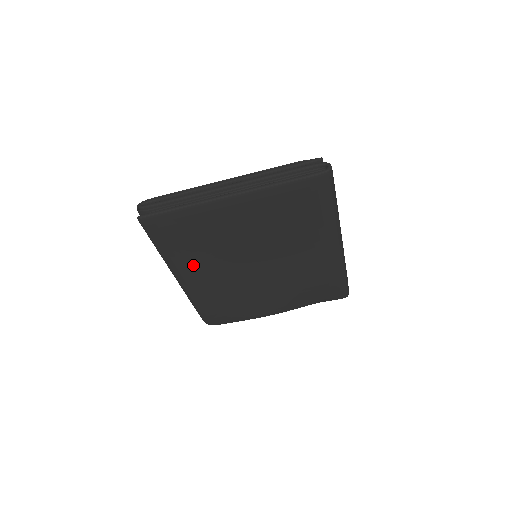
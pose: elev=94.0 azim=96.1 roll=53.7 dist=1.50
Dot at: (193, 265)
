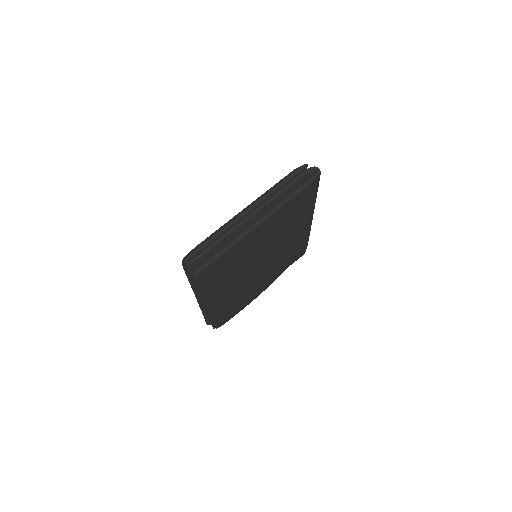
Dot at: (223, 288)
